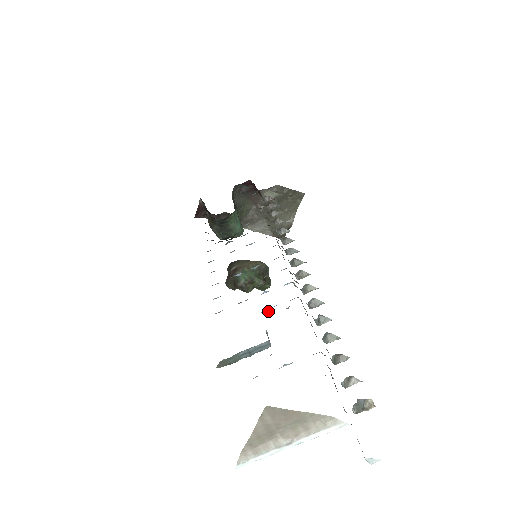
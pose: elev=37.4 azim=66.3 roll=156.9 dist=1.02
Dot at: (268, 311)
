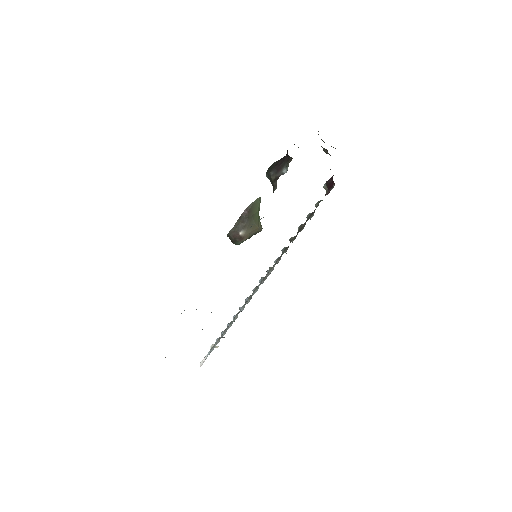
Dot at: occluded
